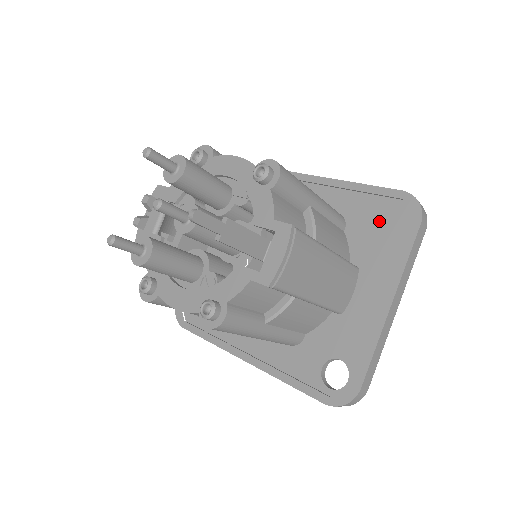
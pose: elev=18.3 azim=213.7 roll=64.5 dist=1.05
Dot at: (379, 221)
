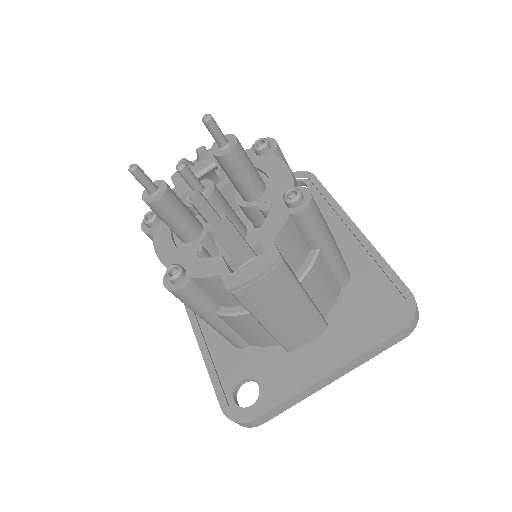
Dot at: (374, 302)
